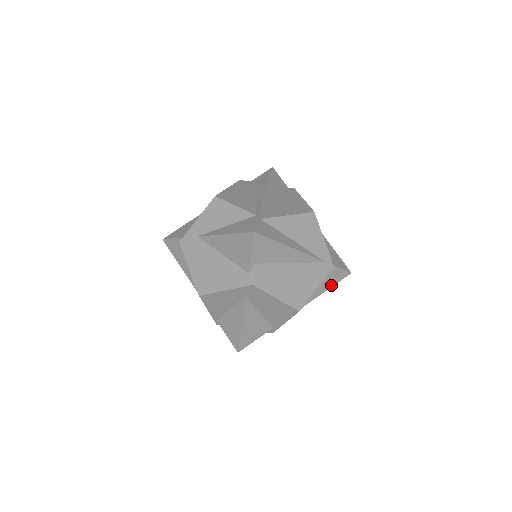
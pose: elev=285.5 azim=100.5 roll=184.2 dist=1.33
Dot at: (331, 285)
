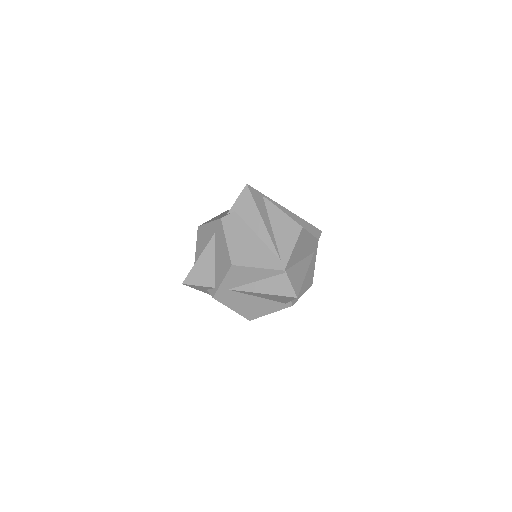
Dot at: (276, 293)
